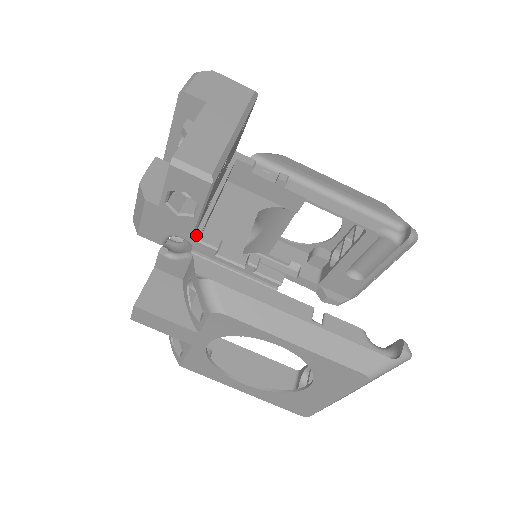
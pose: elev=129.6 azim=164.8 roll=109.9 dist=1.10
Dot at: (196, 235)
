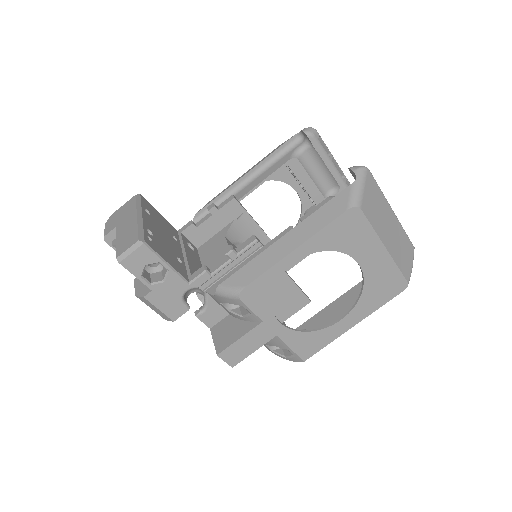
Dot at: (189, 280)
